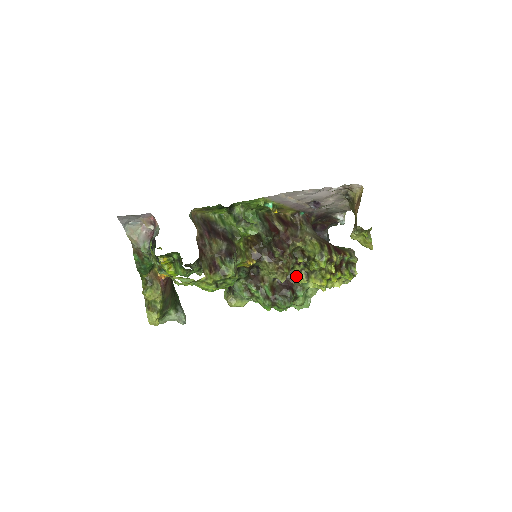
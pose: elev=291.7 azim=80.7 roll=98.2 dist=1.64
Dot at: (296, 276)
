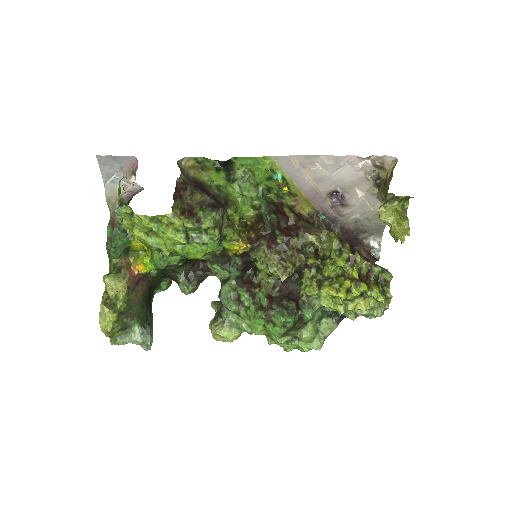
Dot at: (305, 287)
